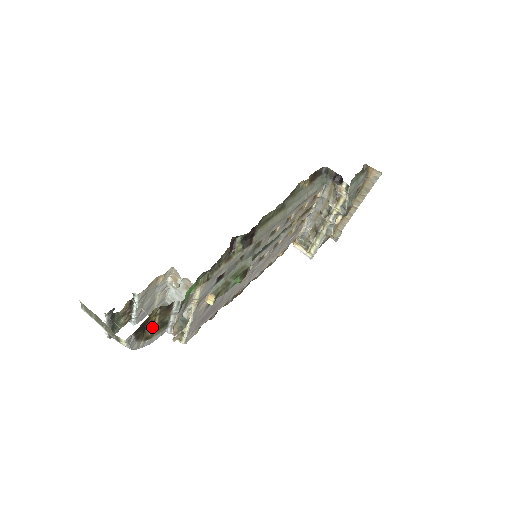
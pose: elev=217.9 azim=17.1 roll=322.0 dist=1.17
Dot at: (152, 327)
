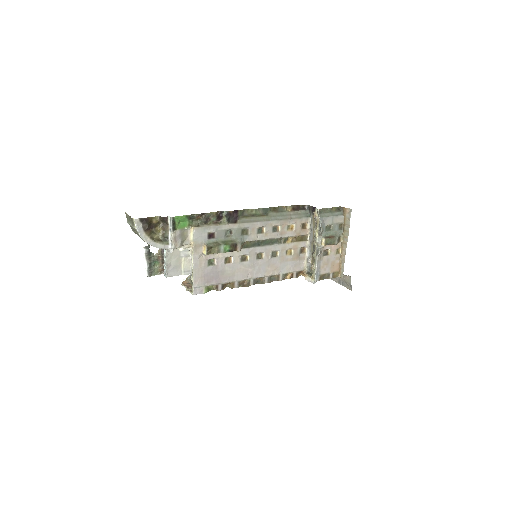
Dot at: (158, 236)
